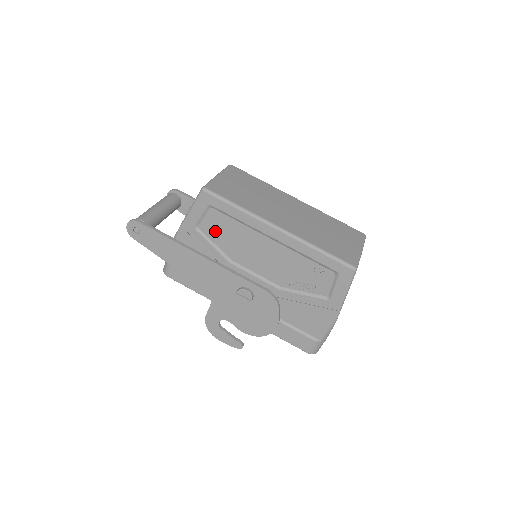
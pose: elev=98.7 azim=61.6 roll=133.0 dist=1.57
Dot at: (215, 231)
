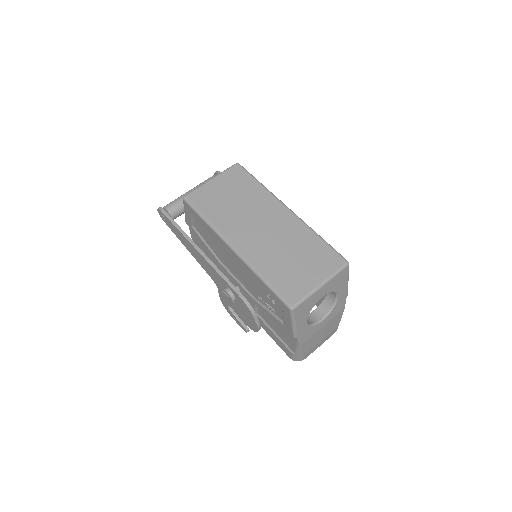
Dot at: (203, 234)
